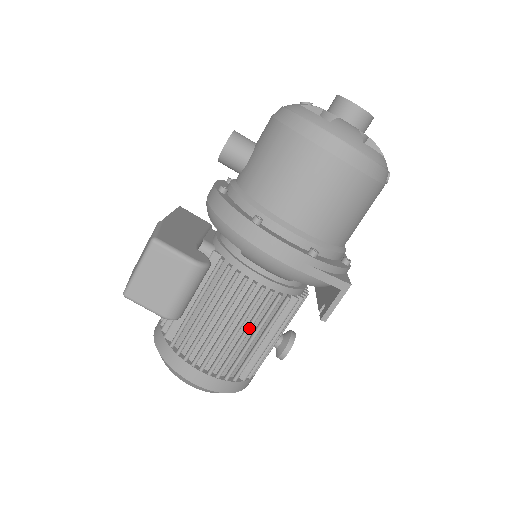
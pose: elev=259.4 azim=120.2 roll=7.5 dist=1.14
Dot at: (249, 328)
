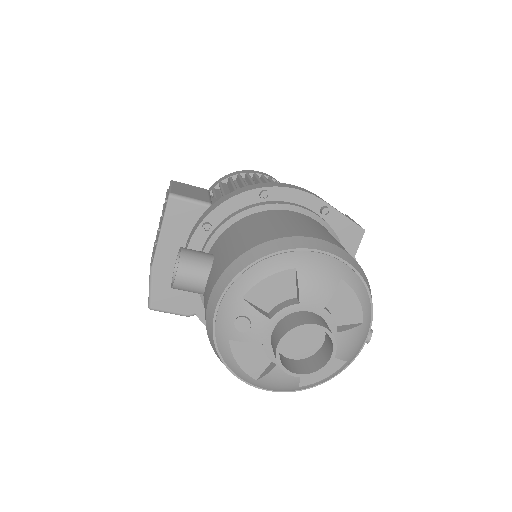
Dot at: occluded
